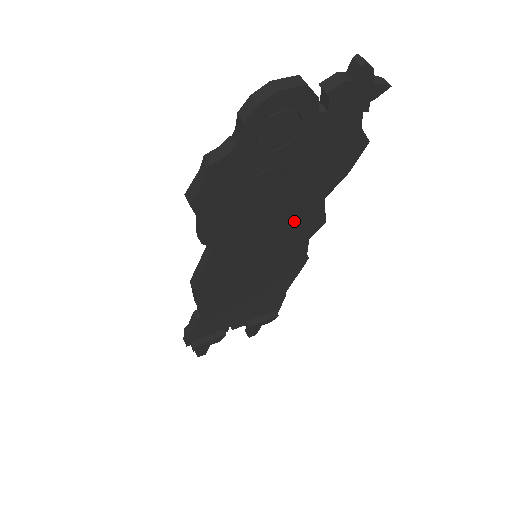
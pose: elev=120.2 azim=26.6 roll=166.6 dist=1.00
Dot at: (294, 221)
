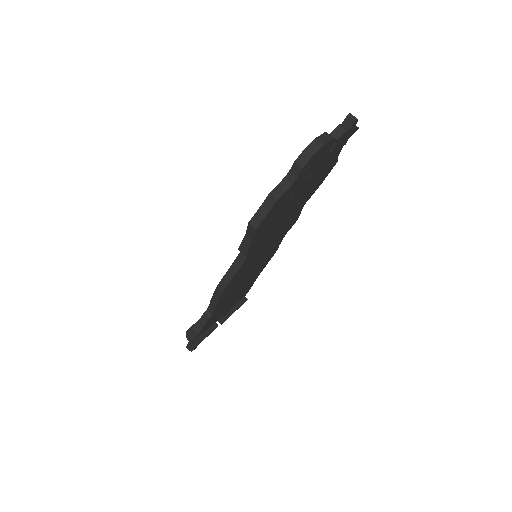
Dot at: (286, 224)
